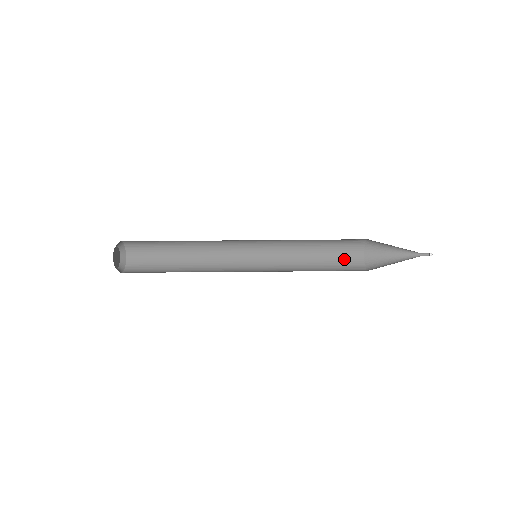
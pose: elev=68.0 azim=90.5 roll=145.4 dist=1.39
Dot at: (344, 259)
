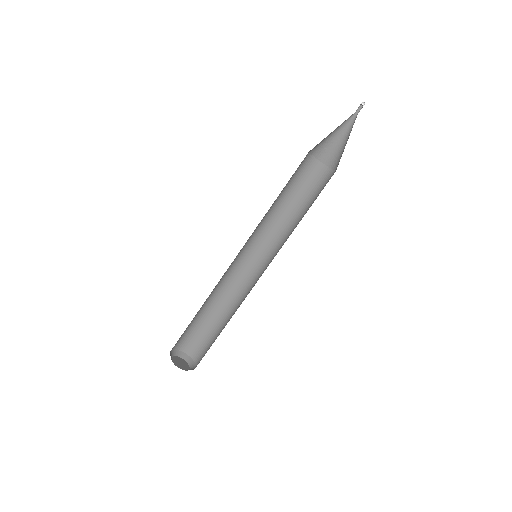
Dot at: (316, 184)
